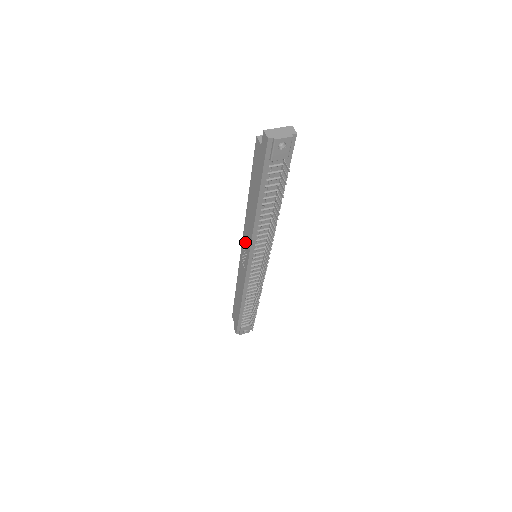
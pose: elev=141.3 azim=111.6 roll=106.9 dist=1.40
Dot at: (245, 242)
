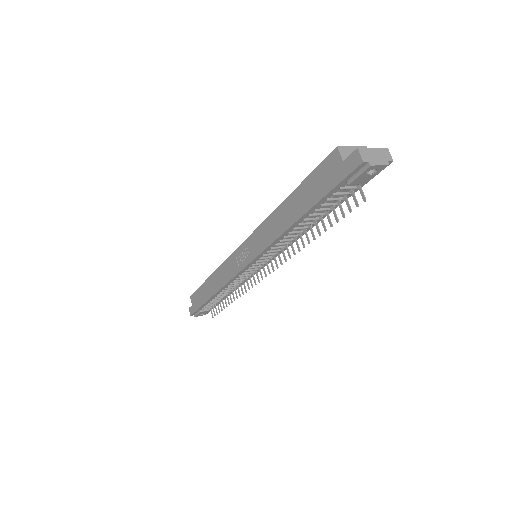
Dot at: (253, 242)
